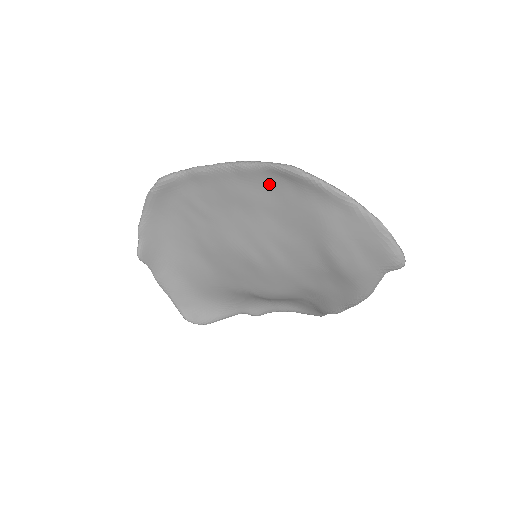
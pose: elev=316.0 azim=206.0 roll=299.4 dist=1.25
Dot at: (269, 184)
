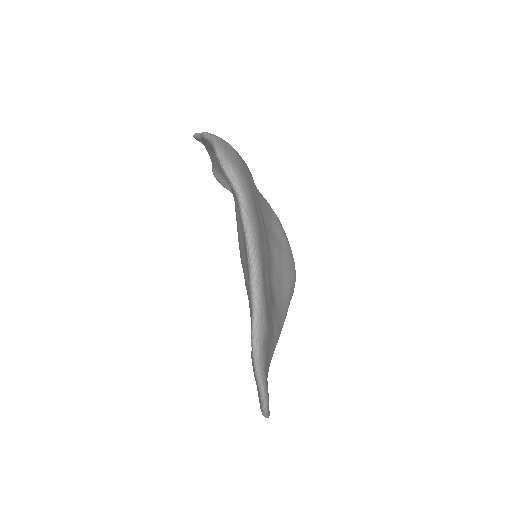
Dot at: occluded
